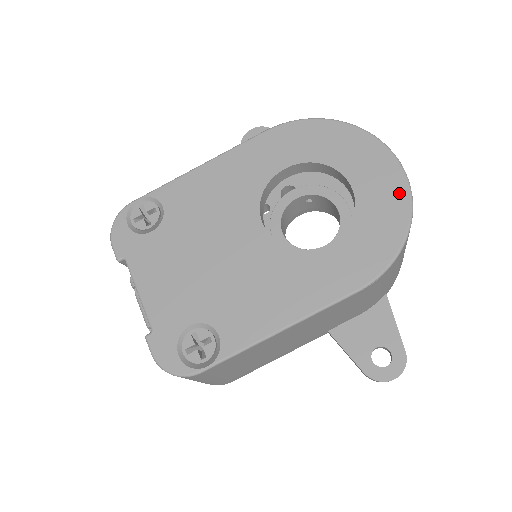
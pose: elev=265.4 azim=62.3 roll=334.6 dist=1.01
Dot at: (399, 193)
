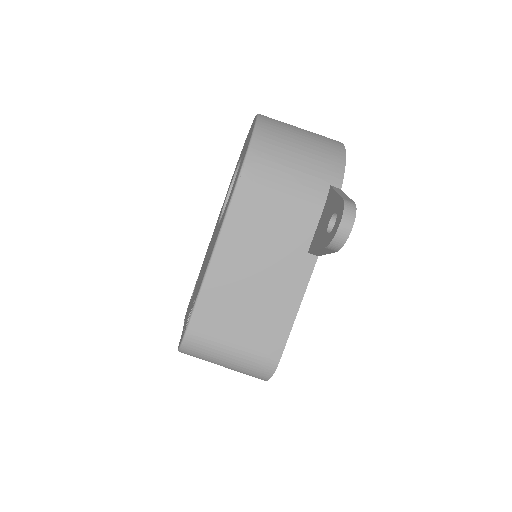
Dot at: (253, 125)
